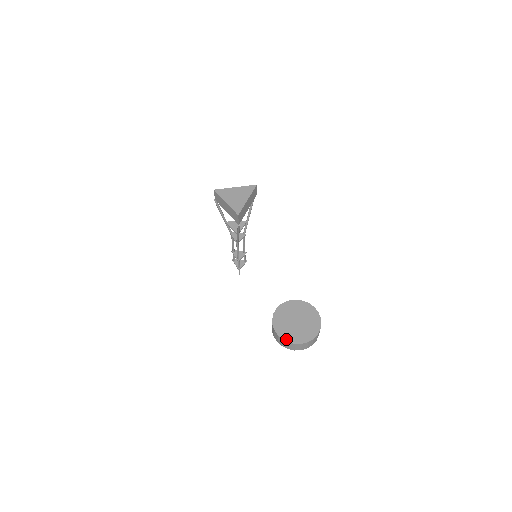
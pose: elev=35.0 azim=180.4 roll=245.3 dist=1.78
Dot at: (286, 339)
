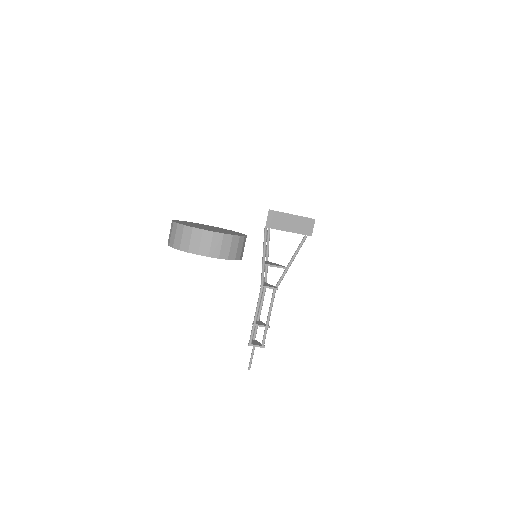
Dot at: (176, 221)
